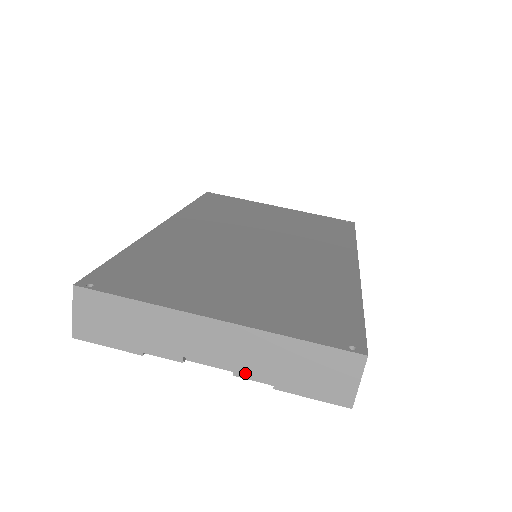
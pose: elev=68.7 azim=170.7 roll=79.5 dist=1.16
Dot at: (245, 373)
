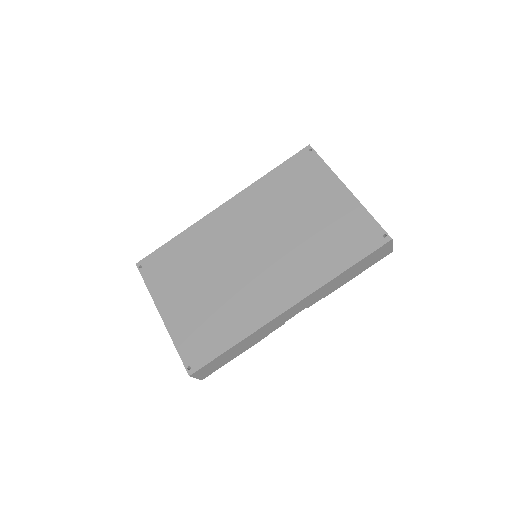
Dot at: occluded
